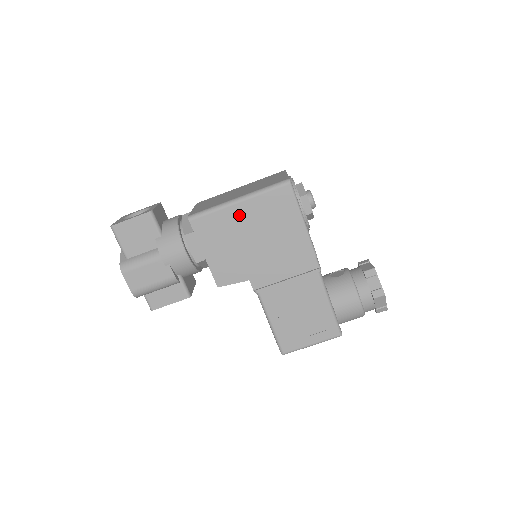
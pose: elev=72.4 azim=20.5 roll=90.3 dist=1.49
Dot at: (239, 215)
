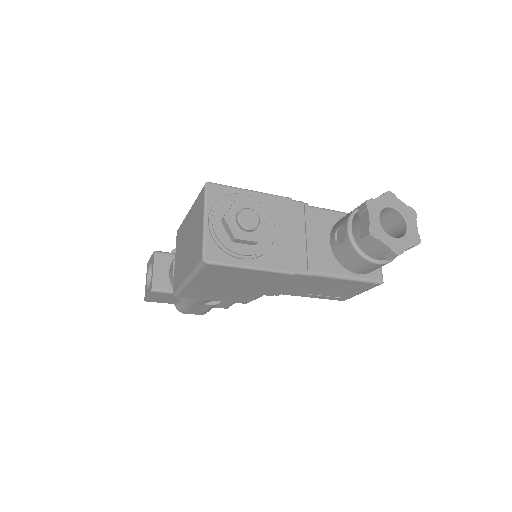
Dot at: (201, 285)
